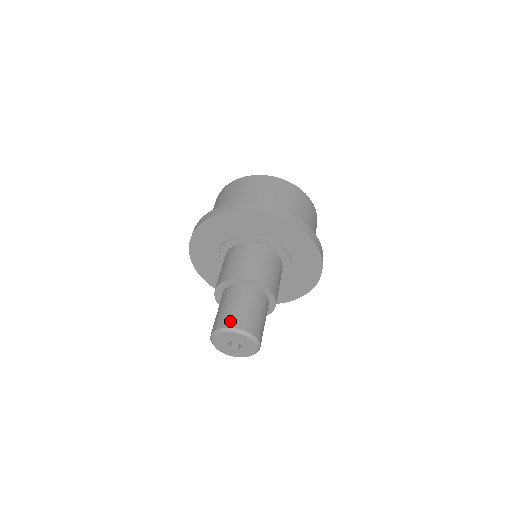
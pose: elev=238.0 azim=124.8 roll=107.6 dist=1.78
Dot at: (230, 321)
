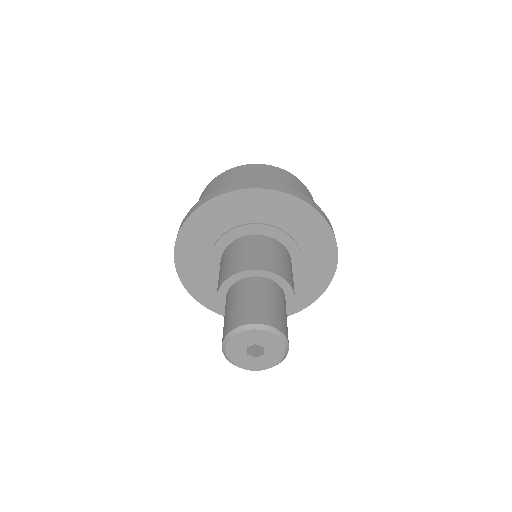
Dot at: (230, 324)
